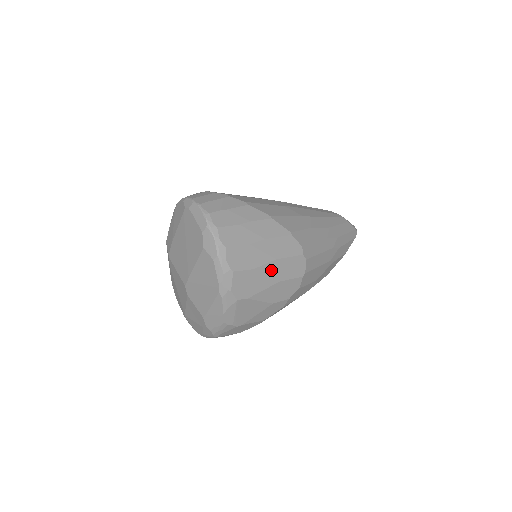
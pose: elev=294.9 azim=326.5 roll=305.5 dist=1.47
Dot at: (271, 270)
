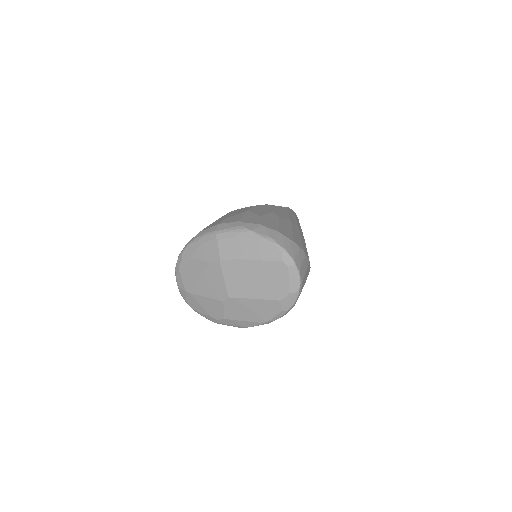
Dot at: occluded
